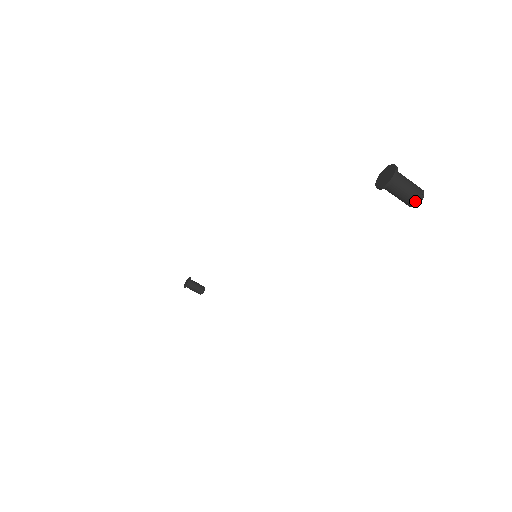
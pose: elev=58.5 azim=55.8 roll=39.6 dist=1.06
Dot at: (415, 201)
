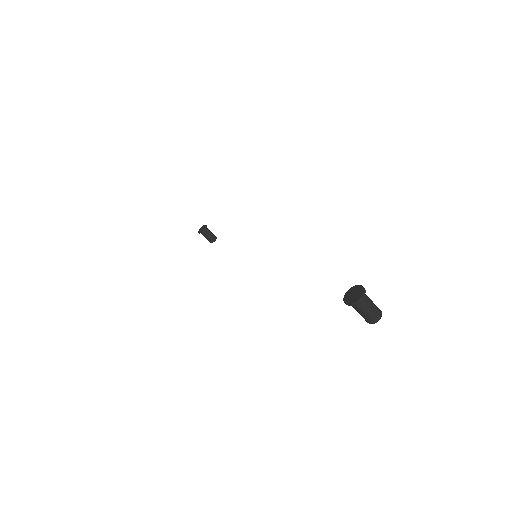
Dot at: (370, 321)
